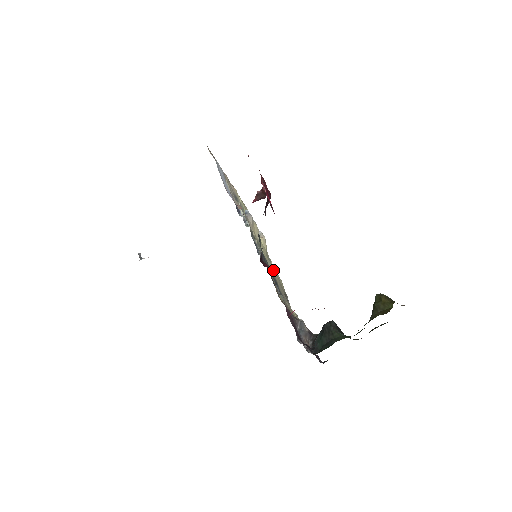
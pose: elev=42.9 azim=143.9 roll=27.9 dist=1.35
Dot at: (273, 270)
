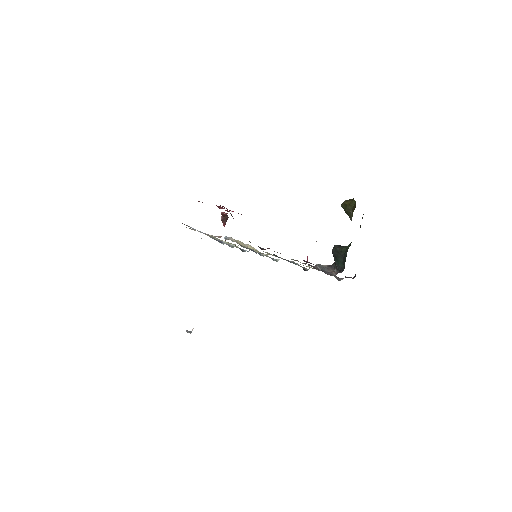
Dot at: occluded
